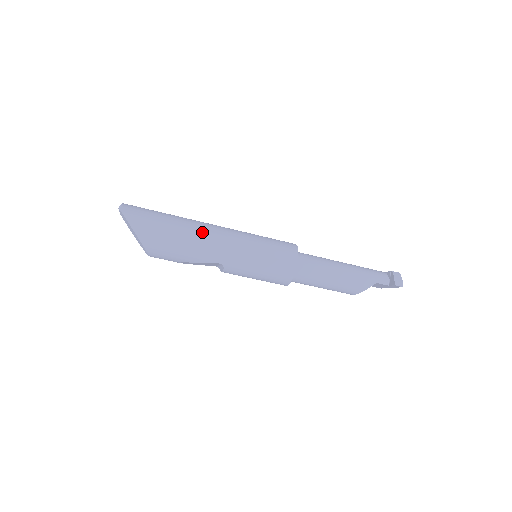
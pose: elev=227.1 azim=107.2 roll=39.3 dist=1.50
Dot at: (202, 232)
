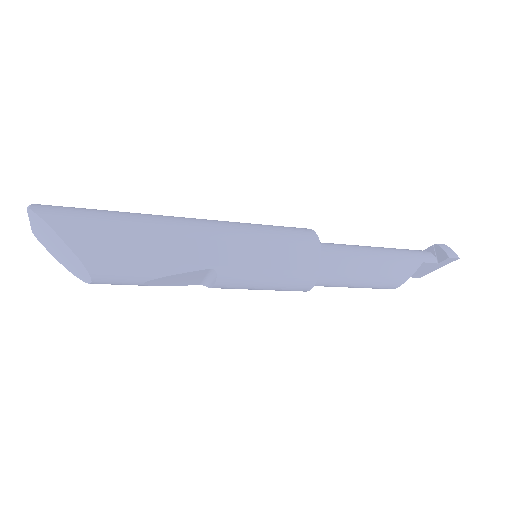
Dot at: (173, 224)
